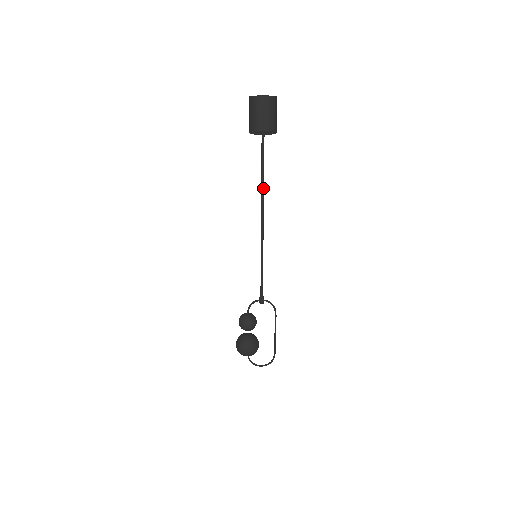
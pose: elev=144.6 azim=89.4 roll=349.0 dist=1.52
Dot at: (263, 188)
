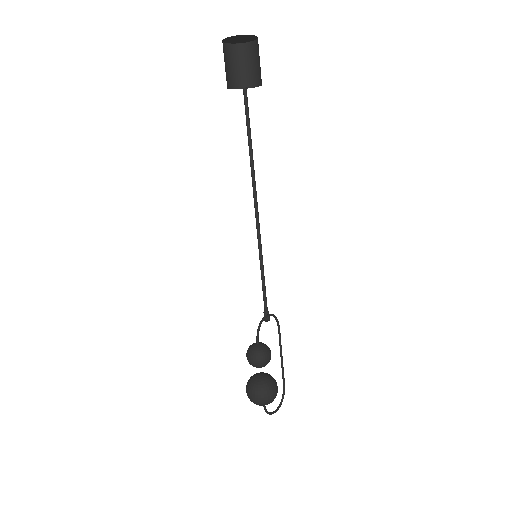
Dot at: (251, 161)
